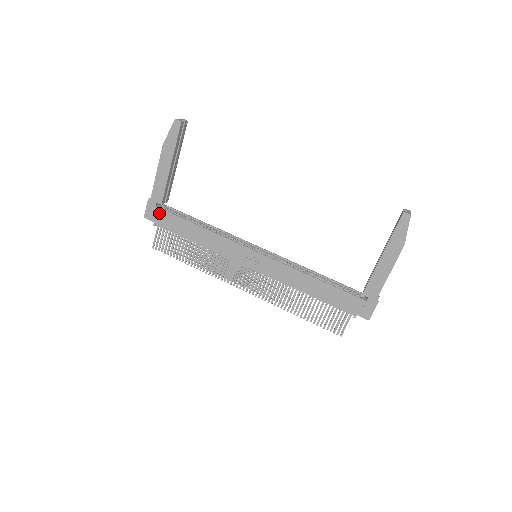
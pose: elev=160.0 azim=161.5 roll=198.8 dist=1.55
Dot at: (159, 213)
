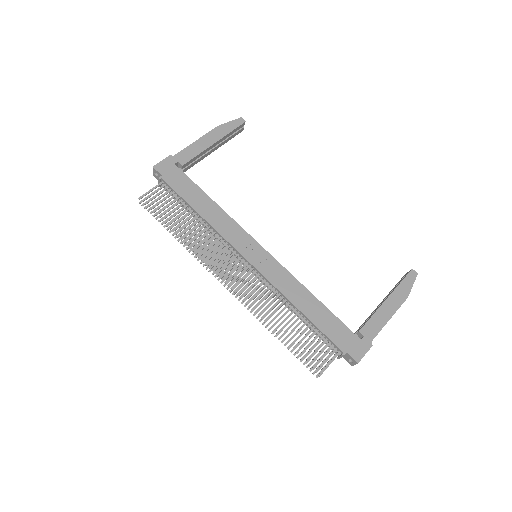
Dot at: (174, 171)
